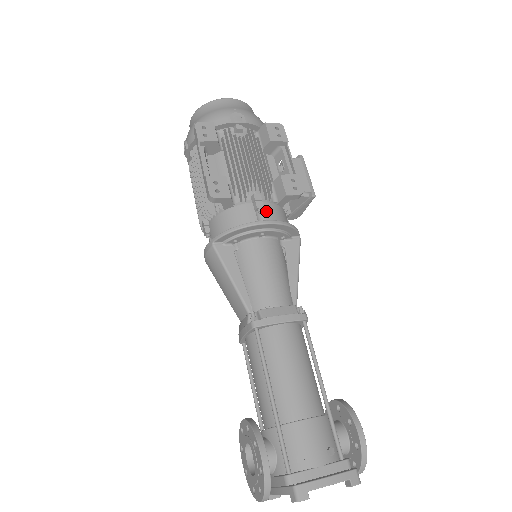
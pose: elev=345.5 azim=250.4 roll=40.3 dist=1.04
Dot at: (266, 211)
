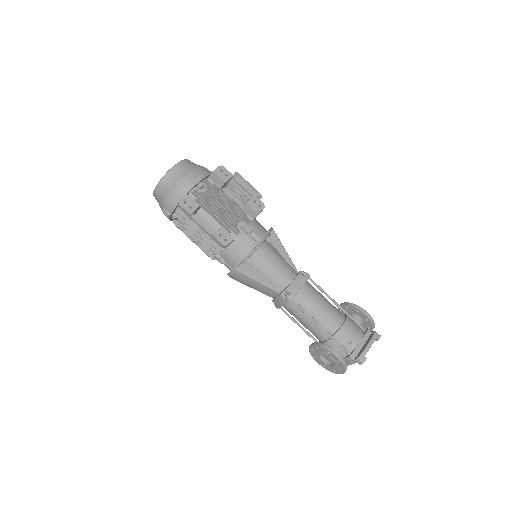
Dot at: (253, 231)
